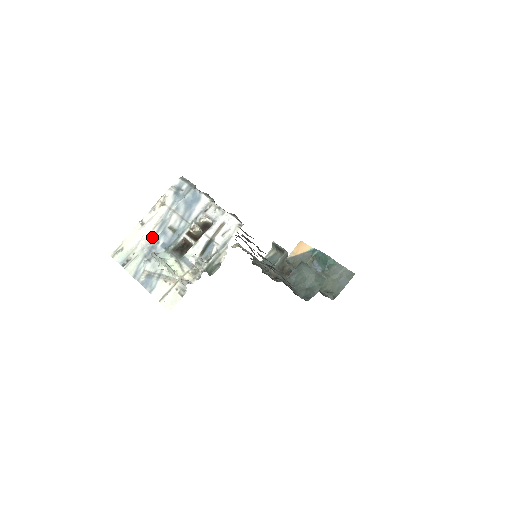
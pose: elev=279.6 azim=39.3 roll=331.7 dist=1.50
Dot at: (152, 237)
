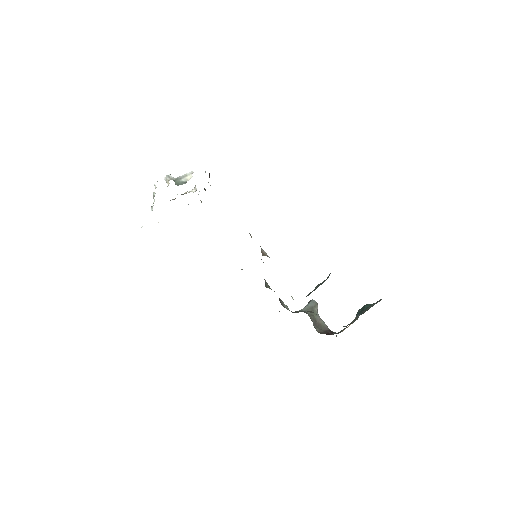
Dot at: occluded
